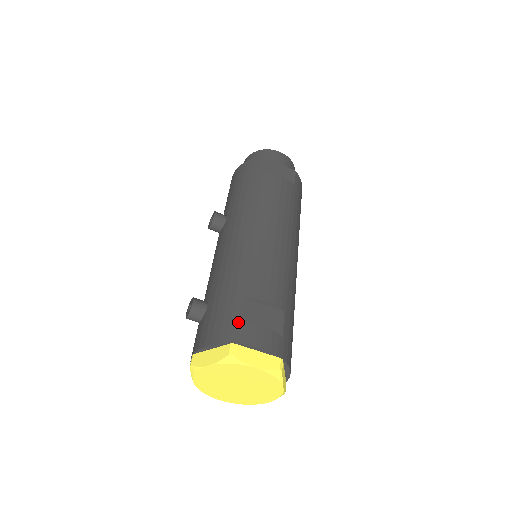
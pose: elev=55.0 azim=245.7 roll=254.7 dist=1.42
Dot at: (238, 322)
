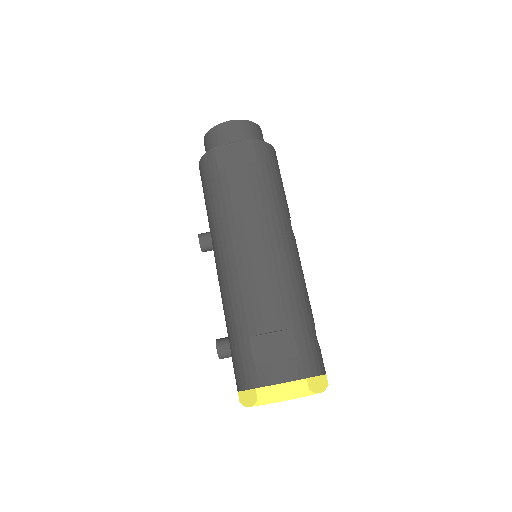
Dot at: (254, 365)
